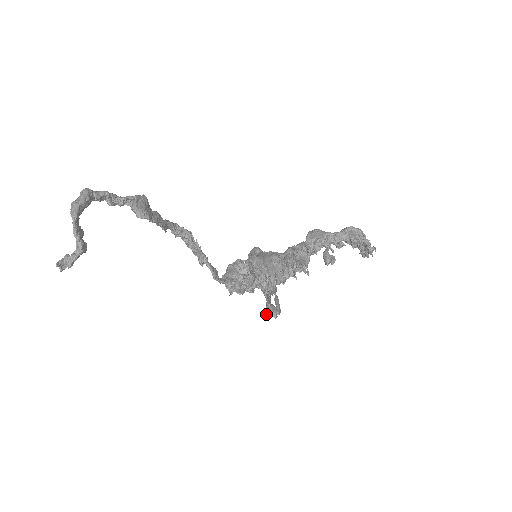
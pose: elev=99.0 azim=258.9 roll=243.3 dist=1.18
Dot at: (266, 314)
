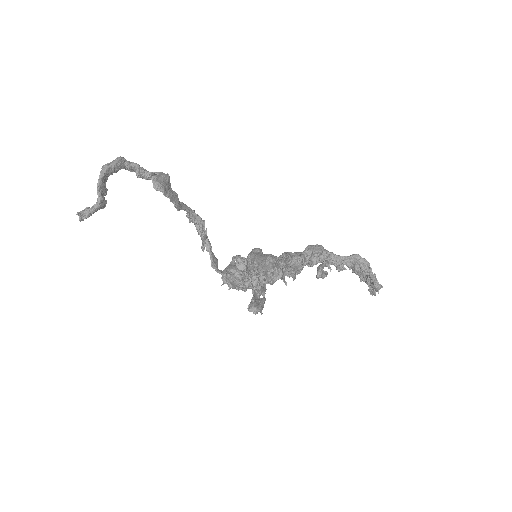
Dot at: (247, 308)
